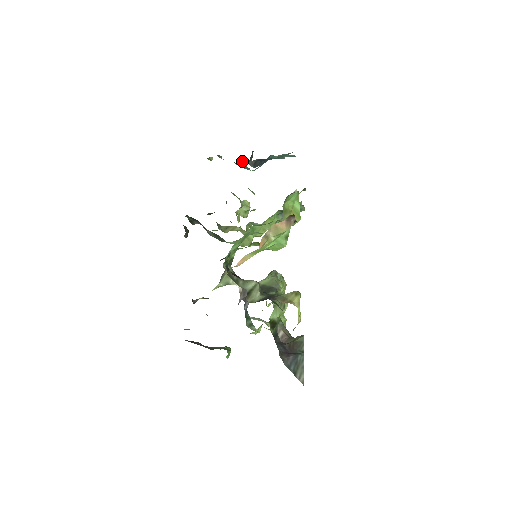
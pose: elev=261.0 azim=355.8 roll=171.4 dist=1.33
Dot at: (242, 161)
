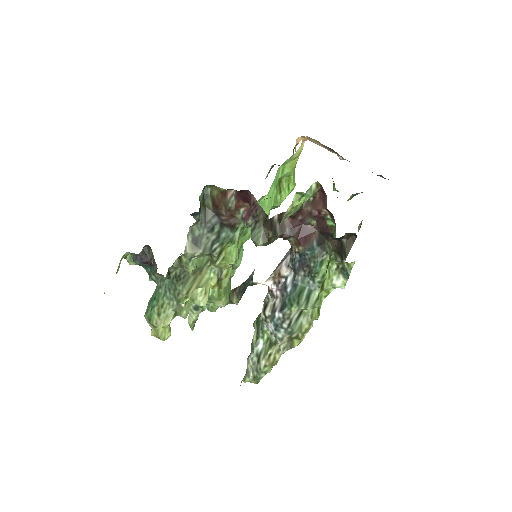
Dot at: occluded
